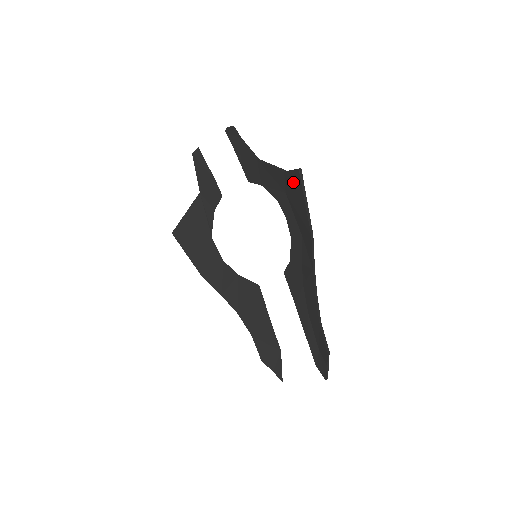
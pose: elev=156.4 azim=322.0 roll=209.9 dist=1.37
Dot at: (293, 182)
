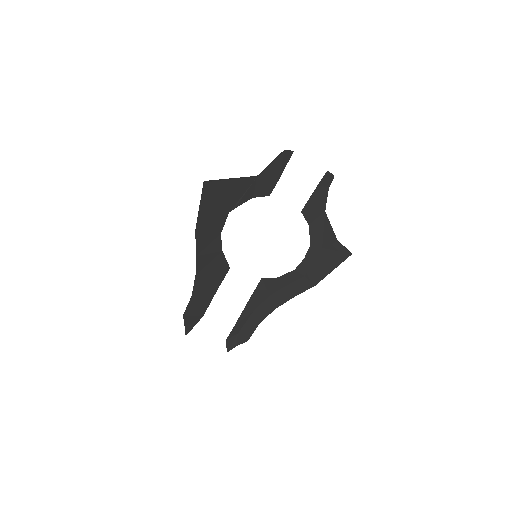
Dot at: (338, 253)
